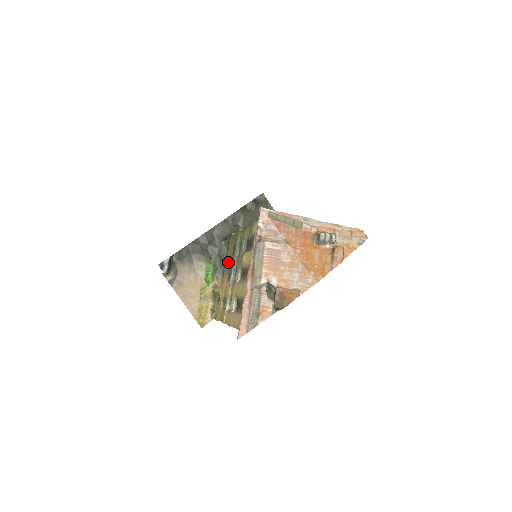
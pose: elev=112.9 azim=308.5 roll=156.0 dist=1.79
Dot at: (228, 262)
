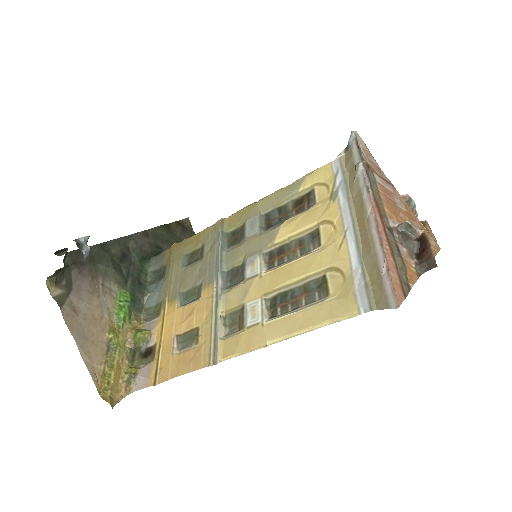
Dot at: (176, 280)
